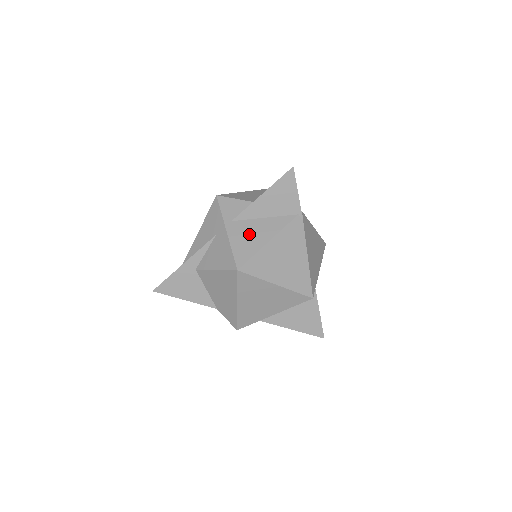
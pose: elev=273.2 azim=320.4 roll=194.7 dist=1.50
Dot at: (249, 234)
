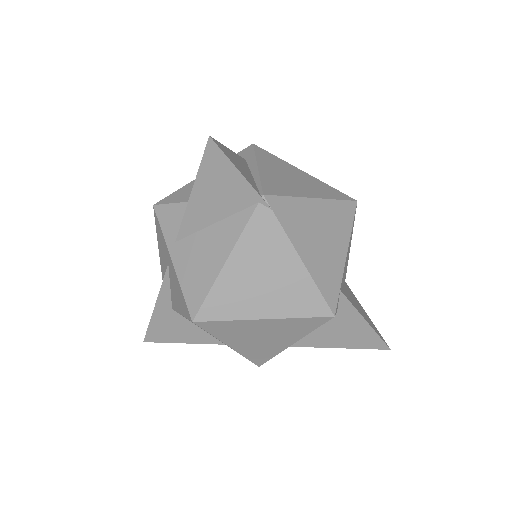
Dot at: (198, 258)
